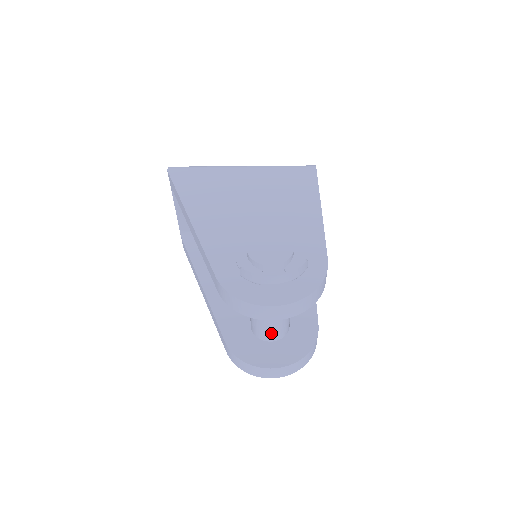
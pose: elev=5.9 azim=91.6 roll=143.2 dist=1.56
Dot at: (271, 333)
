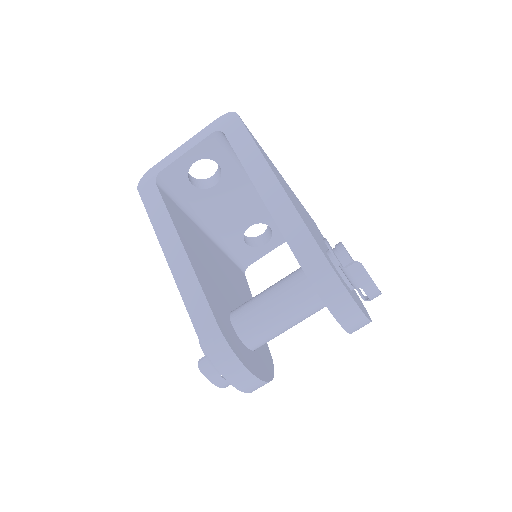
Dot at: (262, 339)
